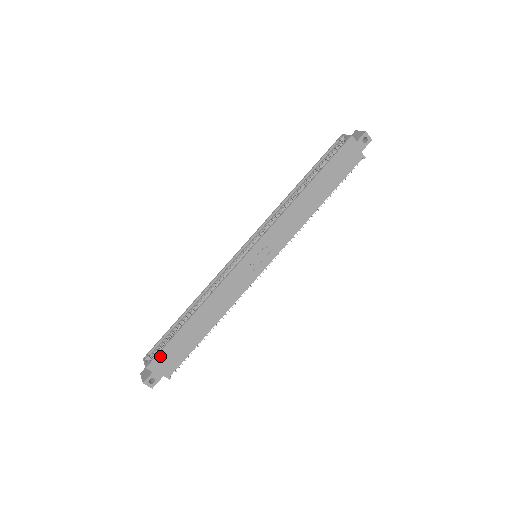
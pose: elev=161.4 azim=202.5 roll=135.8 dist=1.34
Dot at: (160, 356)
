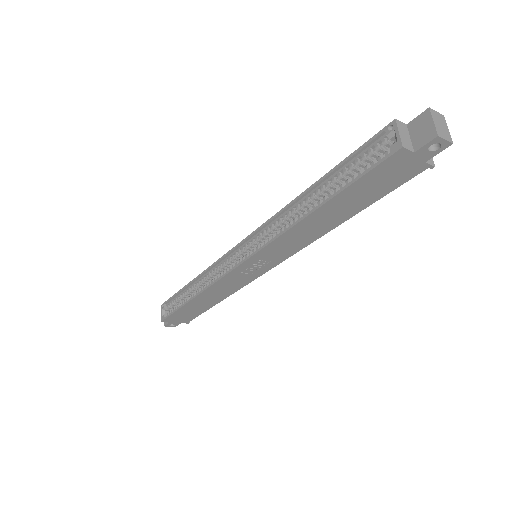
Dot at: (171, 317)
